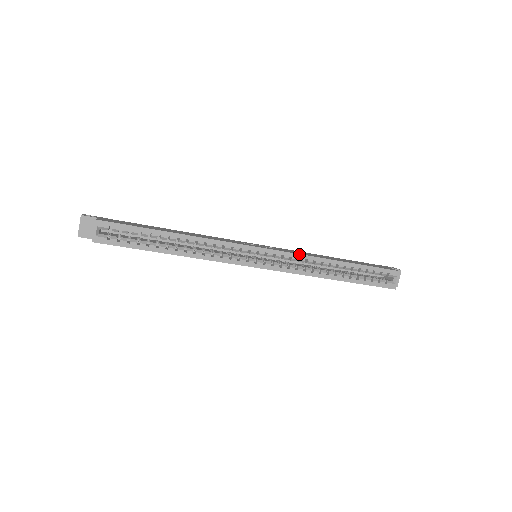
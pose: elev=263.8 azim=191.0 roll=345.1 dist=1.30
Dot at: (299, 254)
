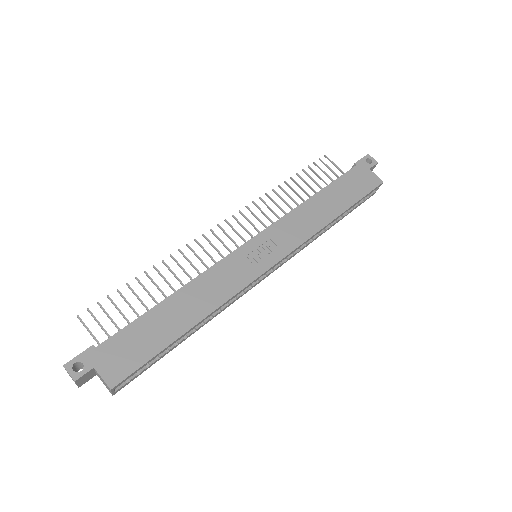
Dot at: (304, 242)
